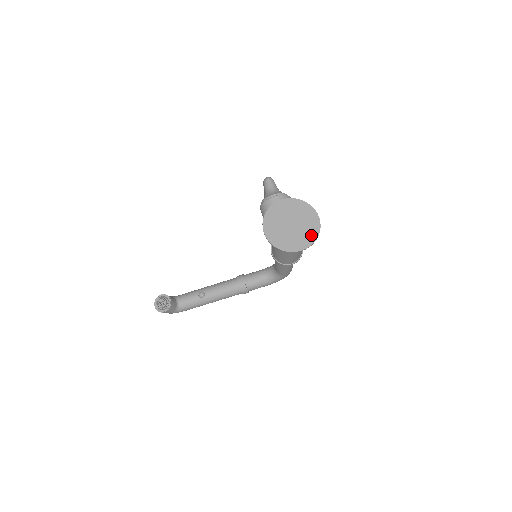
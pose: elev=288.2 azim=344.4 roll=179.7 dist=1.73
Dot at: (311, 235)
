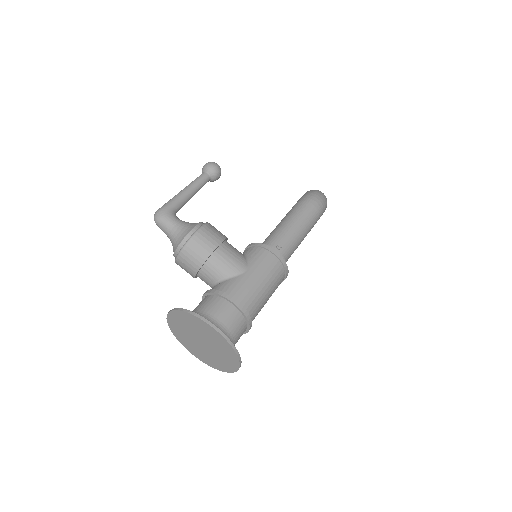
Dot at: (228, 352)
